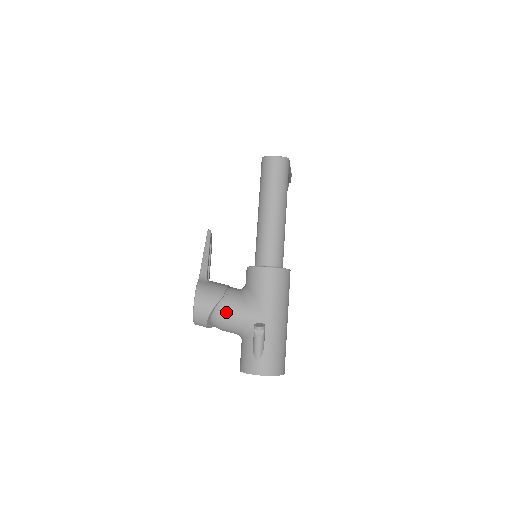
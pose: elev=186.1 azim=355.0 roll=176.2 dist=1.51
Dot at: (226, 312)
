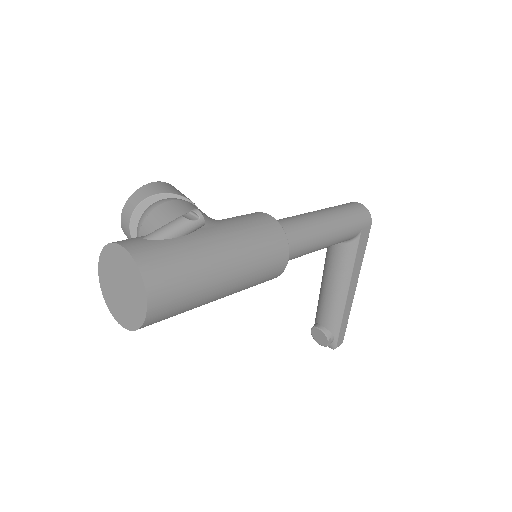
Dot at: (175, 202)
